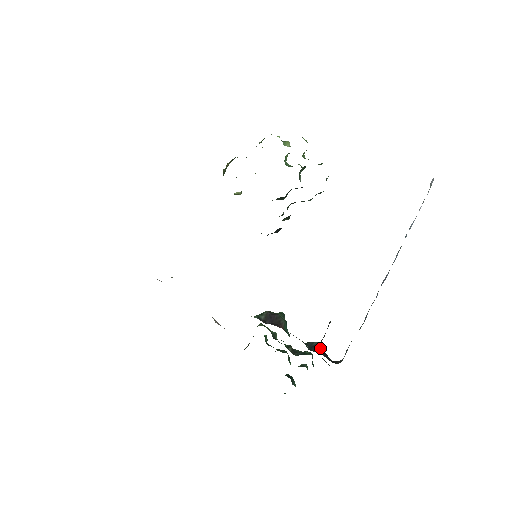
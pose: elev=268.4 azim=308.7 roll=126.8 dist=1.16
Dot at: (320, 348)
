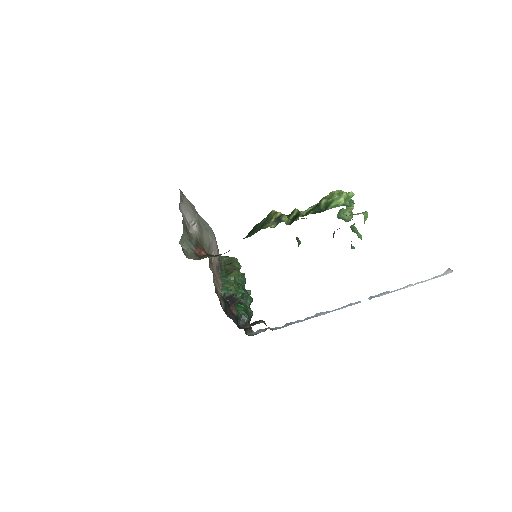
Dot at: occluded
